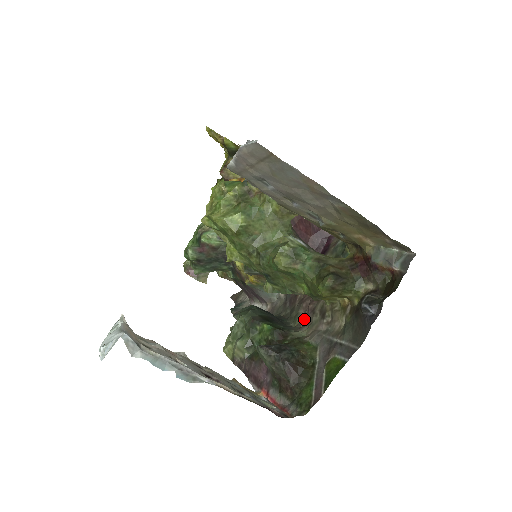
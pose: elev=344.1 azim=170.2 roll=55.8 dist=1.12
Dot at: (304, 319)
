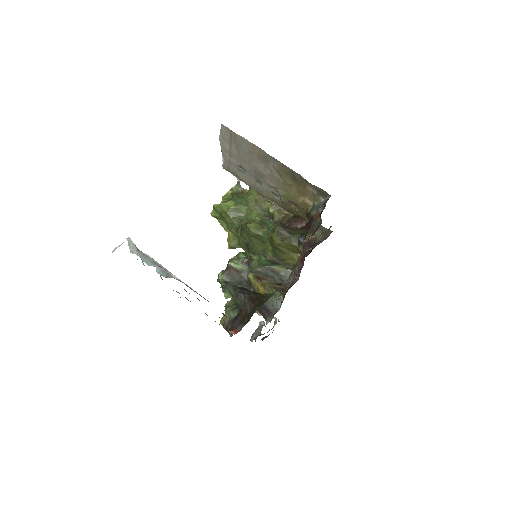
Dot at: (281, 293)
